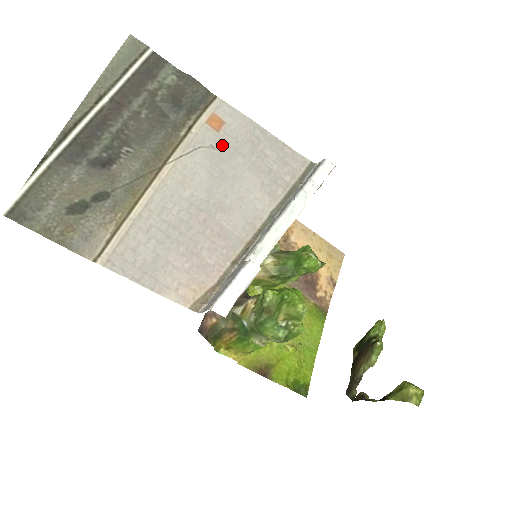
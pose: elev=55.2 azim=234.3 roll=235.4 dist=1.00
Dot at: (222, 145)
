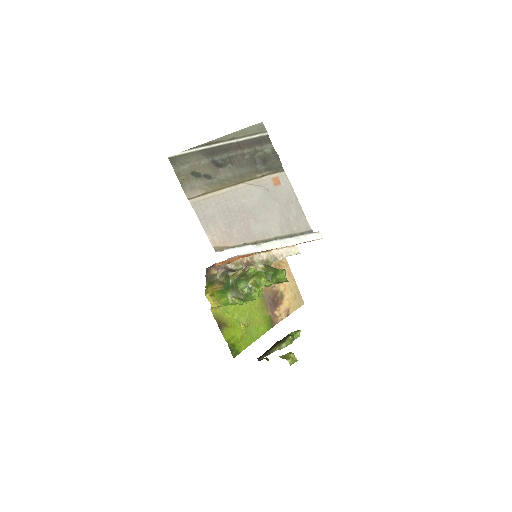
Dot at: (273, 192)
